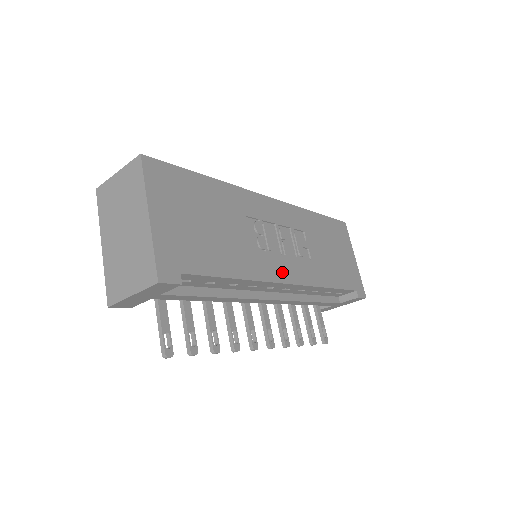
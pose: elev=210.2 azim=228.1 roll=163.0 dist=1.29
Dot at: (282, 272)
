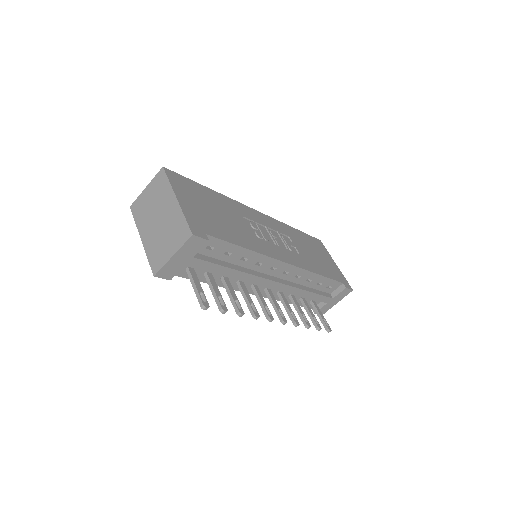
Dot at: (279, 255)
